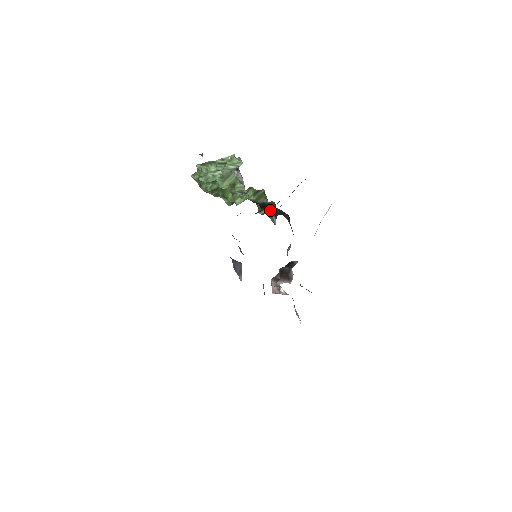
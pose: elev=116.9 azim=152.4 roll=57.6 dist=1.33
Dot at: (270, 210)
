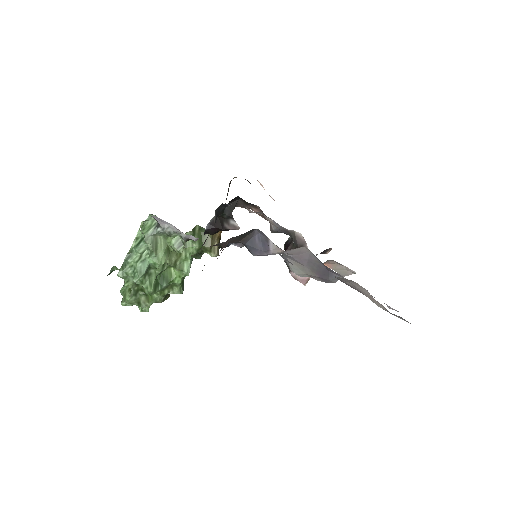
Dot at: (221, 221)
